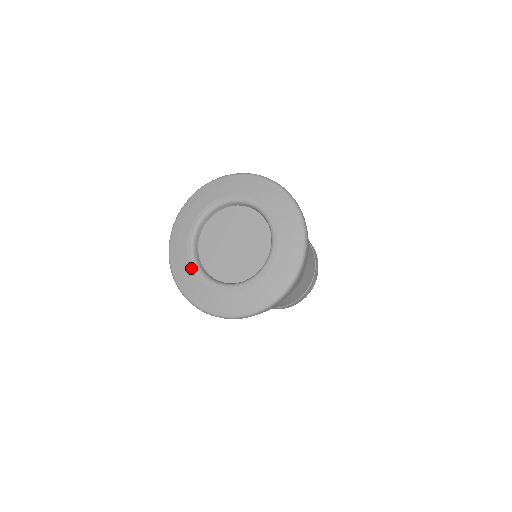
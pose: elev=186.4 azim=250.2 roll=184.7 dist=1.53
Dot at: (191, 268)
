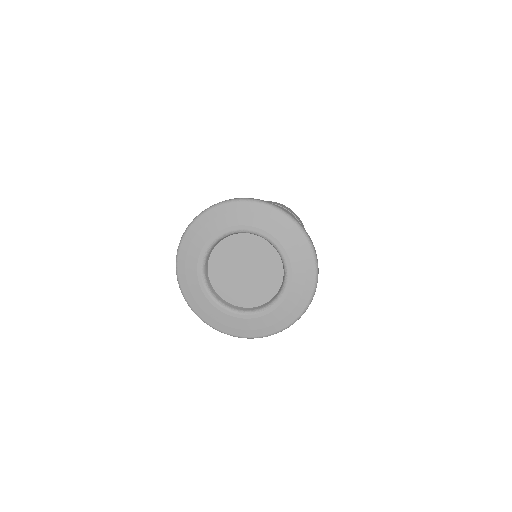
Dot at: (204, 295)
